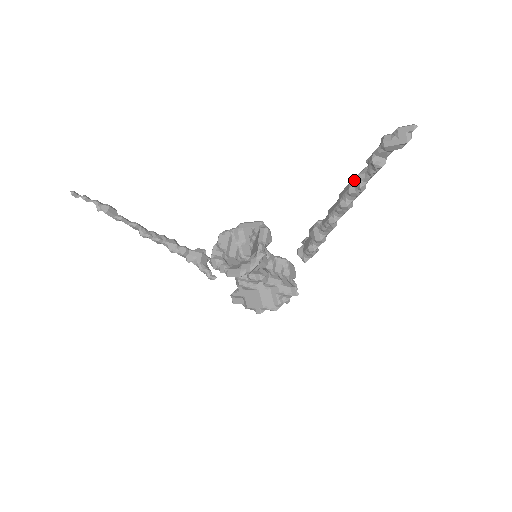
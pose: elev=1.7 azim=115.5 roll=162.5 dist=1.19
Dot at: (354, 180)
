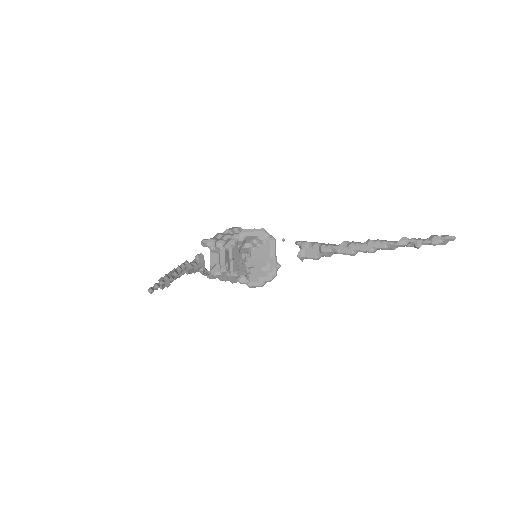
Dot at: (392, 245)
